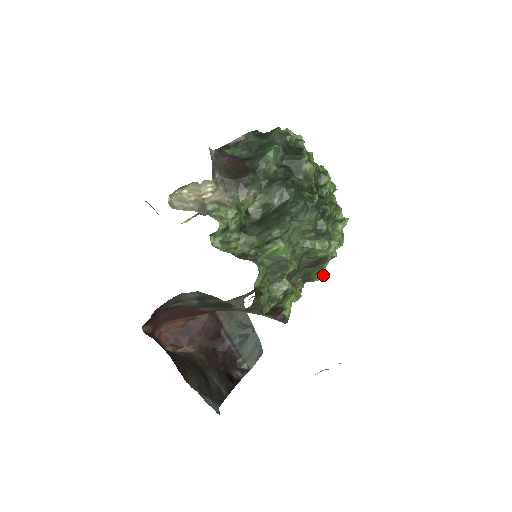
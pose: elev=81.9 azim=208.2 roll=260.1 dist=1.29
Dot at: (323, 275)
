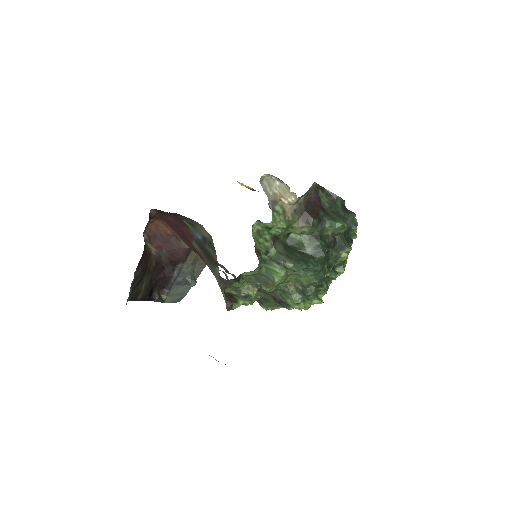
Dot at: occluded
